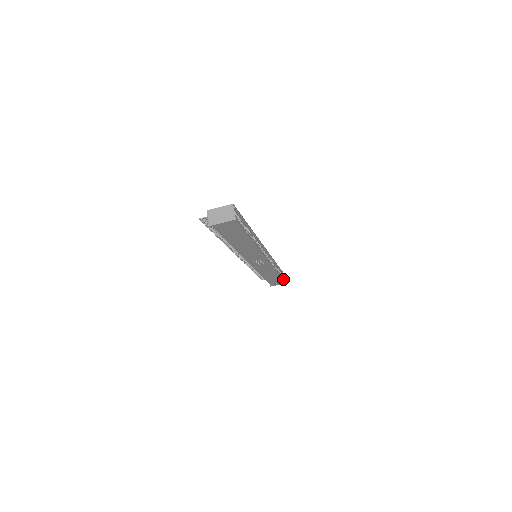
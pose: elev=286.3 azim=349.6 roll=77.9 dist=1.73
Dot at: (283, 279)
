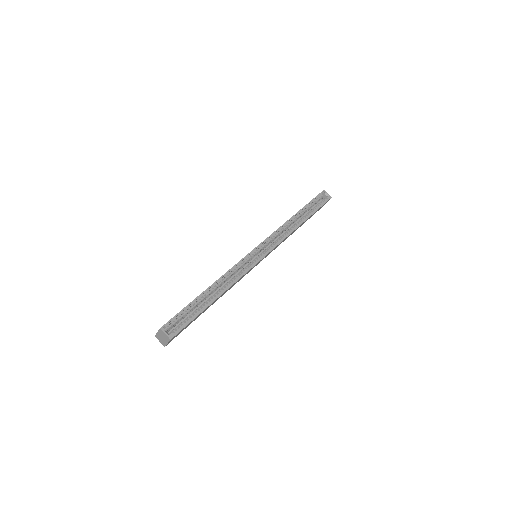
Dot at: (321, 206)
